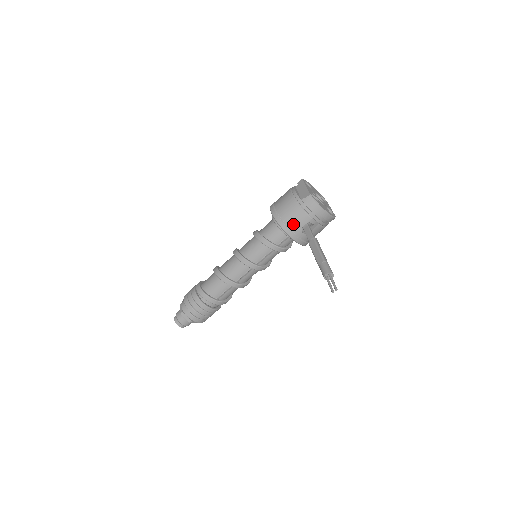
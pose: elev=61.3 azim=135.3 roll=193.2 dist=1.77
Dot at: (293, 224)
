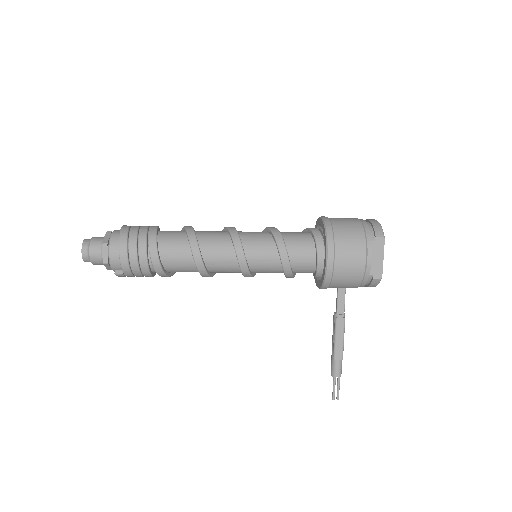
Dot at: (336, 287)
